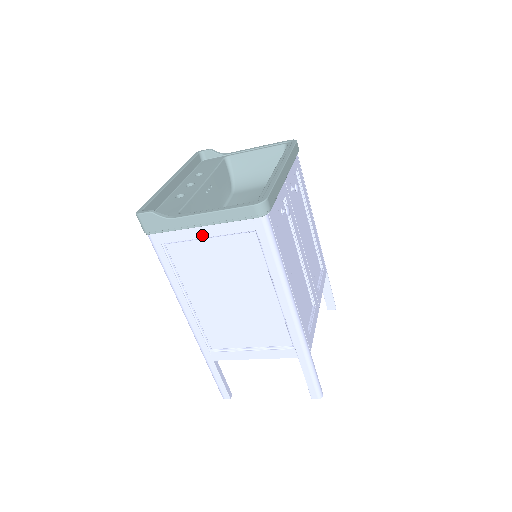
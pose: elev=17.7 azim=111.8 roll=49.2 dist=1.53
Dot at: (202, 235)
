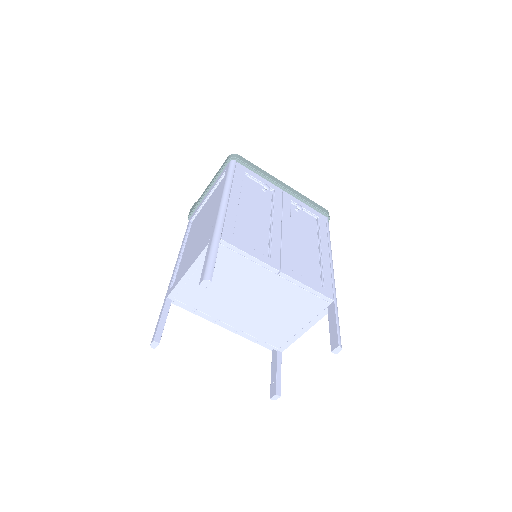
Dot at: (206, 197)
